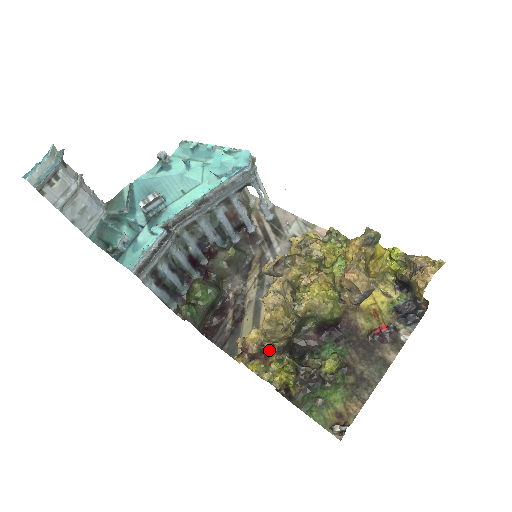
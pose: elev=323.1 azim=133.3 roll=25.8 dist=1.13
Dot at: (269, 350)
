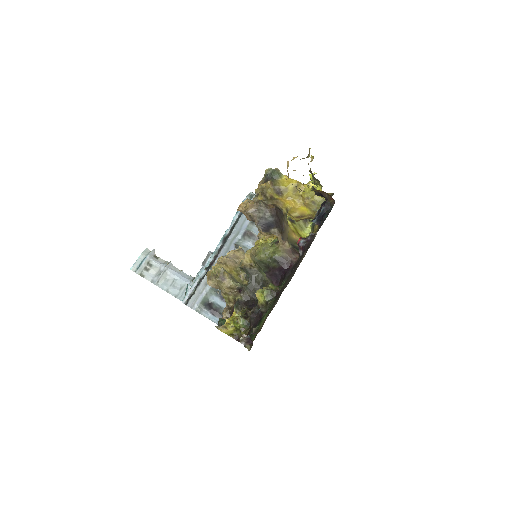
Dot at: (232, 309)
